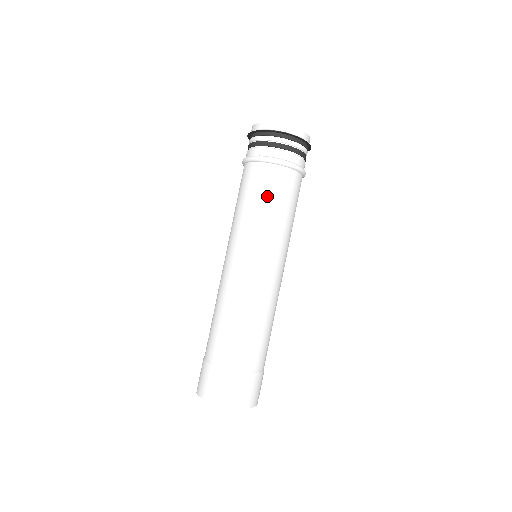
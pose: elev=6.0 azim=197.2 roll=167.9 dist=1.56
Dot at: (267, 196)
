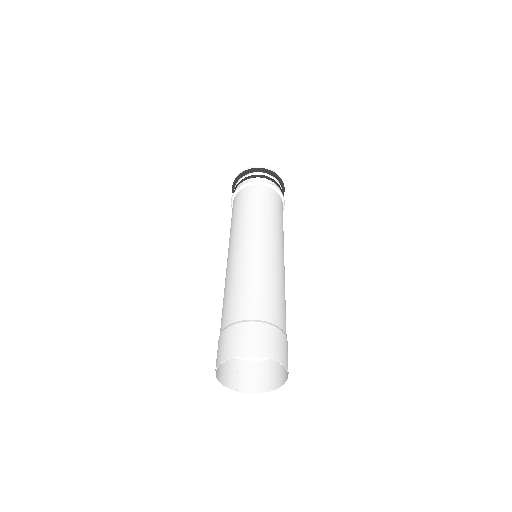
Dot at: (238, 208)
